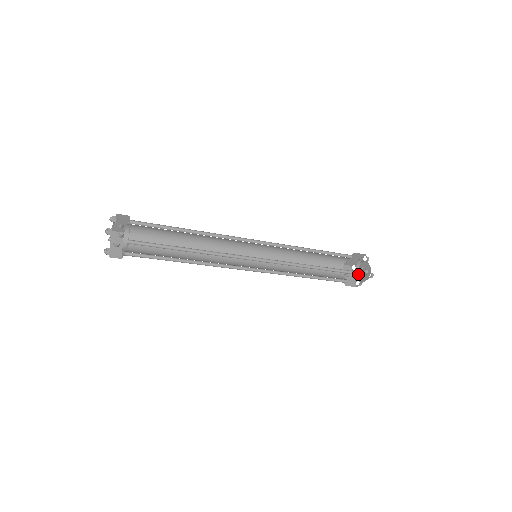
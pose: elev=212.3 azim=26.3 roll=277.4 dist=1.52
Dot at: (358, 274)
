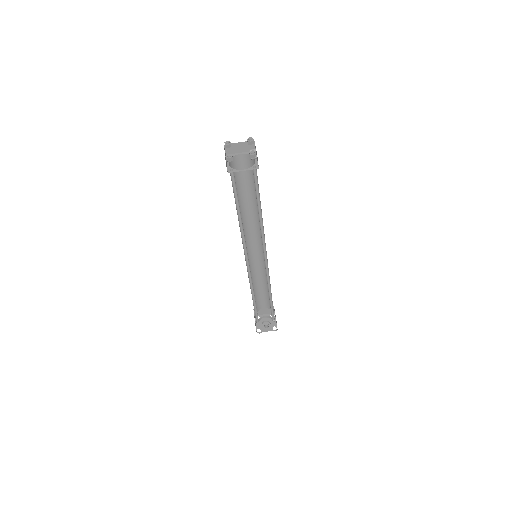
Dot at: (258, 324)
